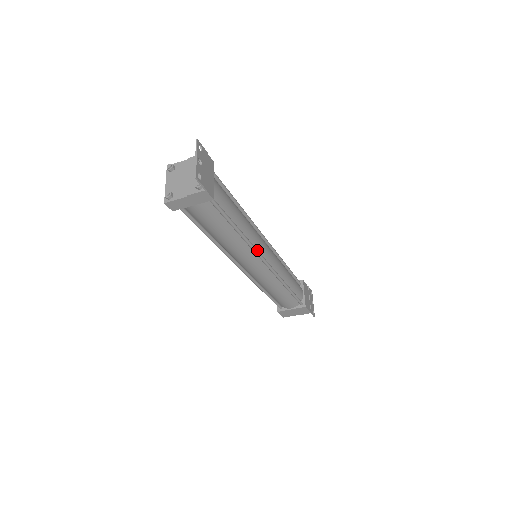
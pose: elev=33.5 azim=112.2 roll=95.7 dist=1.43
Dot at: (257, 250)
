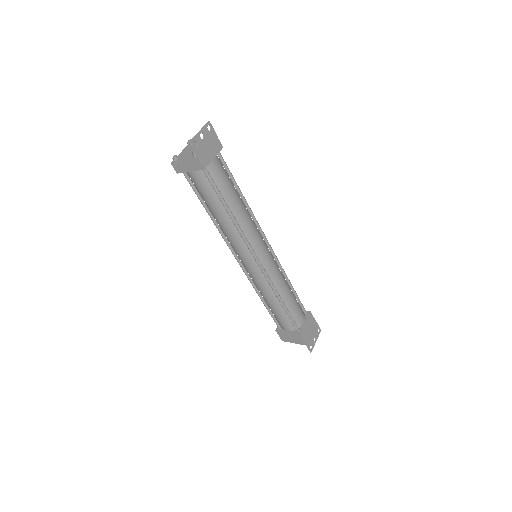
Dot at: (248, 242)
